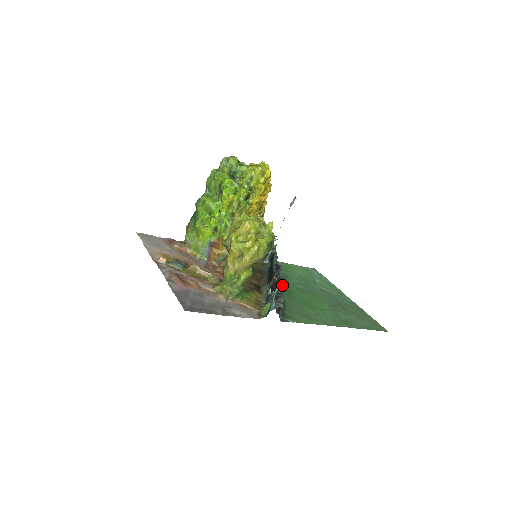
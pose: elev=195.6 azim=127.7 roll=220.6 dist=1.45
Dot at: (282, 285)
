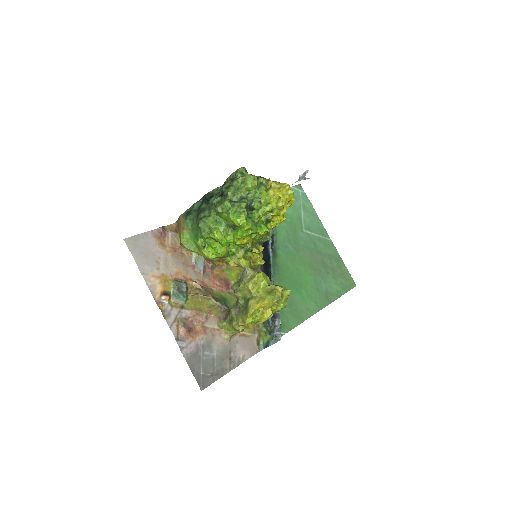
Dot at: (273, 257)
